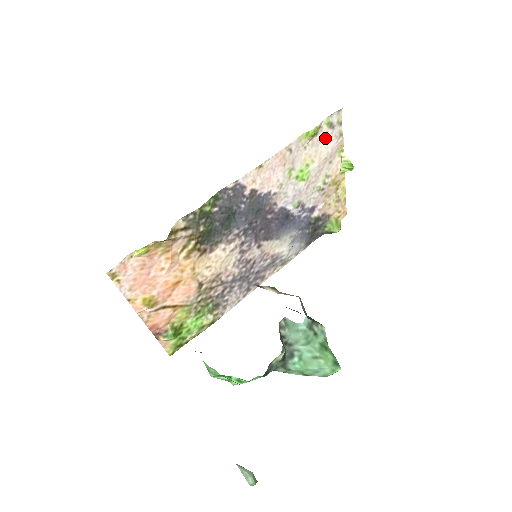
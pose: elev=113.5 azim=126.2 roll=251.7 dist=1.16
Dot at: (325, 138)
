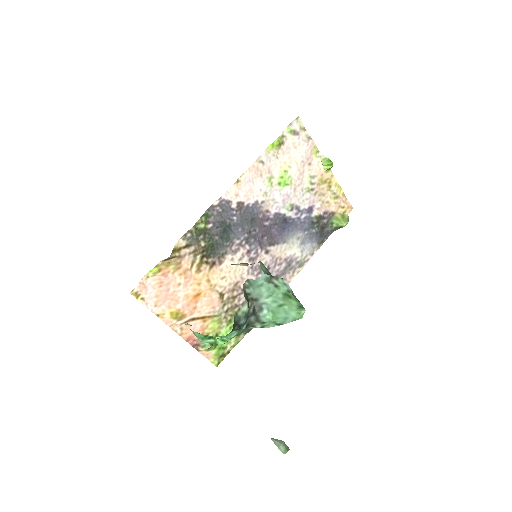
Dot at: (294, 145)
